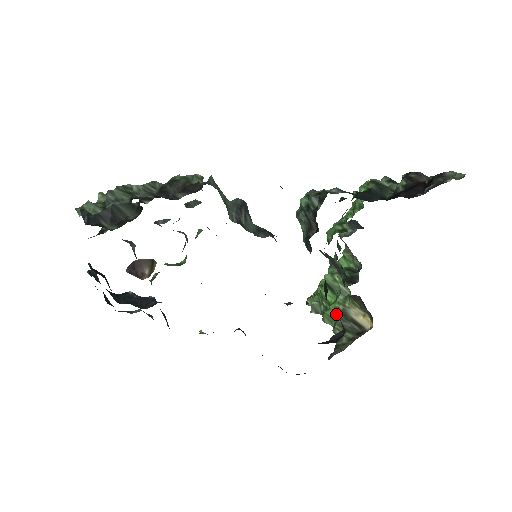
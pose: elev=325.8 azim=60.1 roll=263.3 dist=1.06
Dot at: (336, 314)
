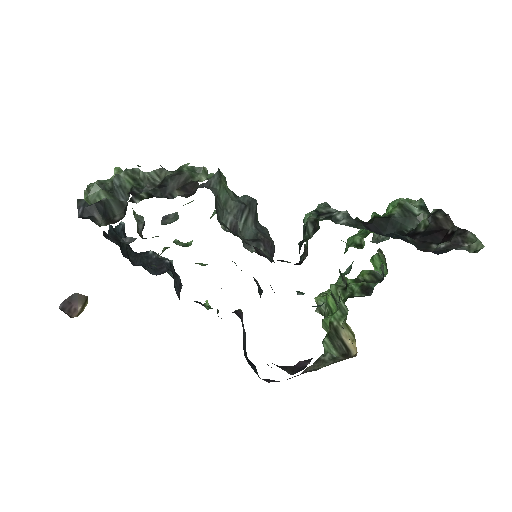
Dot at: (329, 327)
